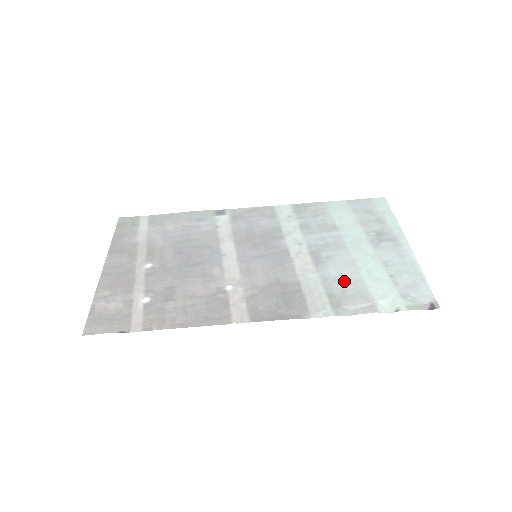
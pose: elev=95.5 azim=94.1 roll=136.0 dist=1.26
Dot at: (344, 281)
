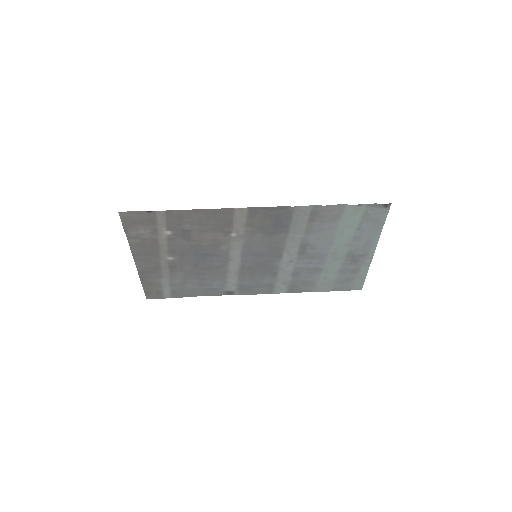
Dot at: (322, 229)
